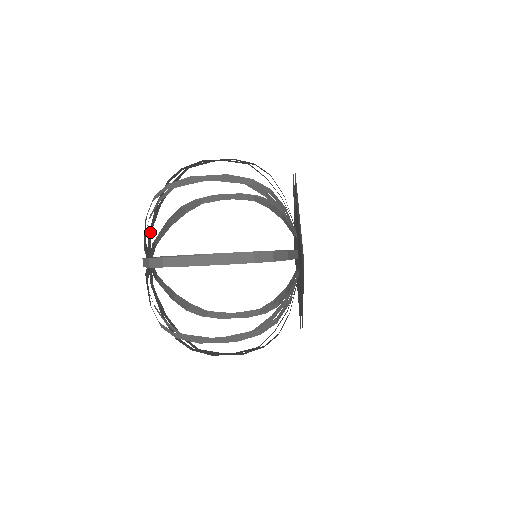
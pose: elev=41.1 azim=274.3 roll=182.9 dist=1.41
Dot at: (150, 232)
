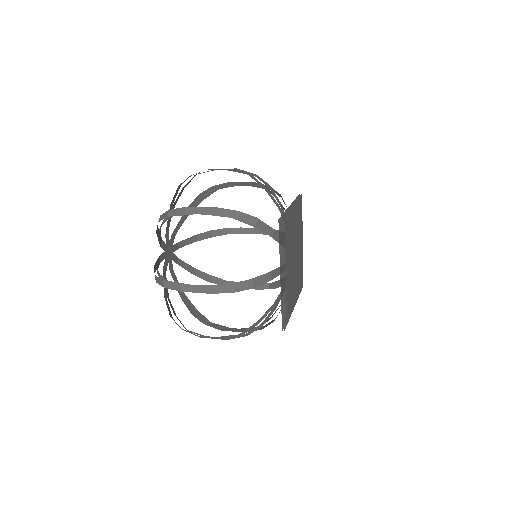
Dot at: (160, 241)
